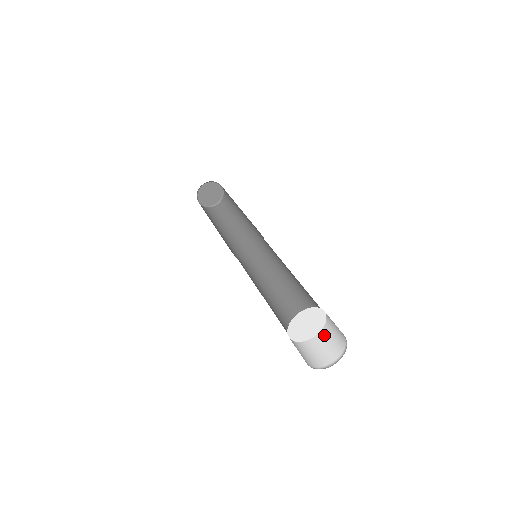
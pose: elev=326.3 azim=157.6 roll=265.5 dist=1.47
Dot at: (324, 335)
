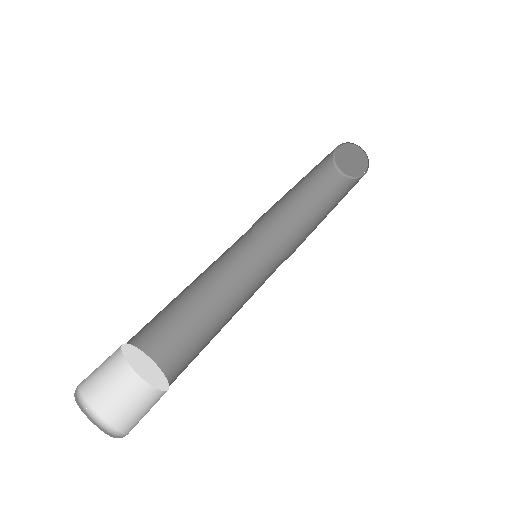
Dot at: (143, 392)
